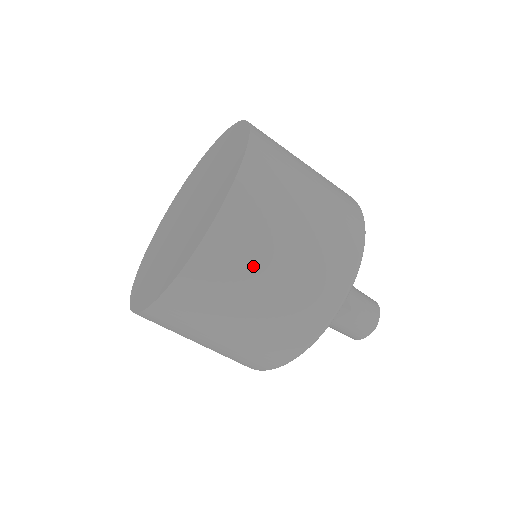
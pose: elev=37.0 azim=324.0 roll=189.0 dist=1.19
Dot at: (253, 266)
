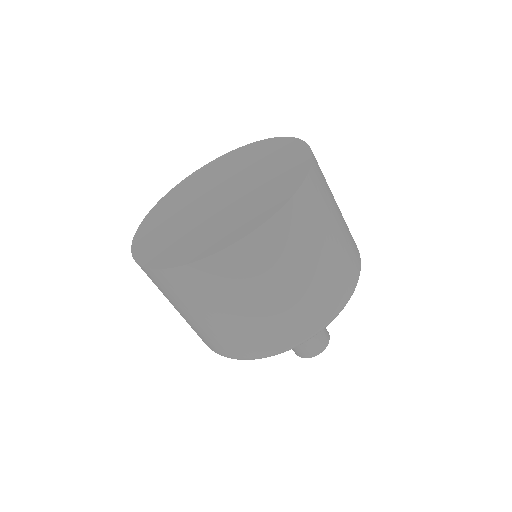
Dot at: (302, 250)
